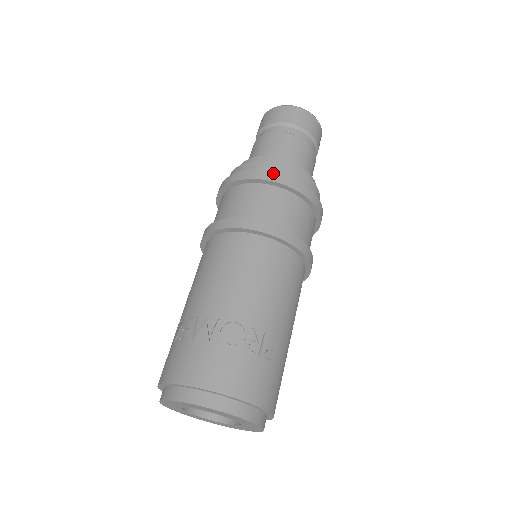
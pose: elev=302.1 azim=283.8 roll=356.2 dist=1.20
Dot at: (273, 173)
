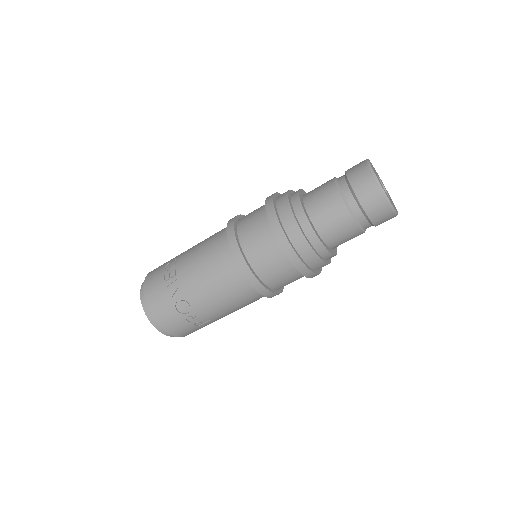
Dot at: (290, 247)
